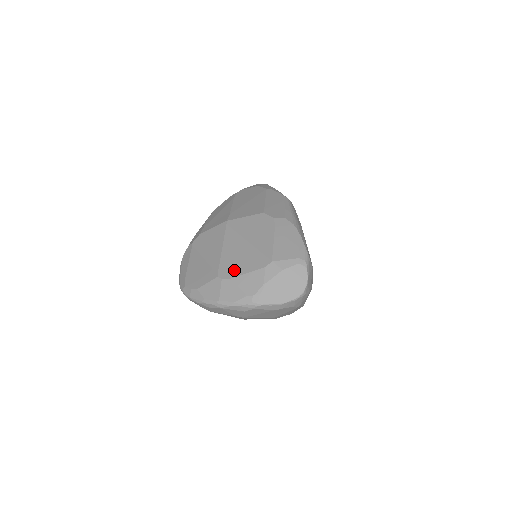
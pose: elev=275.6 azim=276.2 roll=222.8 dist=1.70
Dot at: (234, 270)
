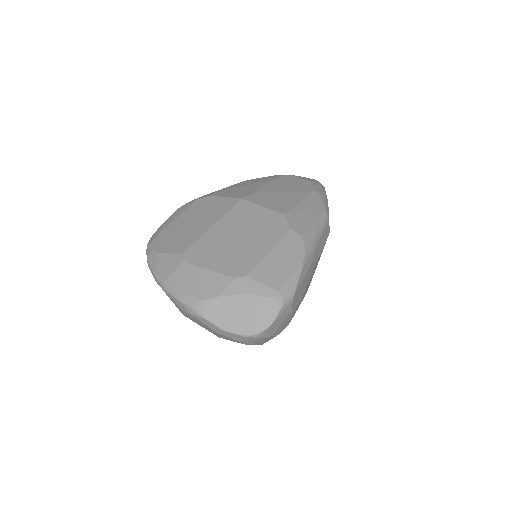
Dot at: (203, 258)
